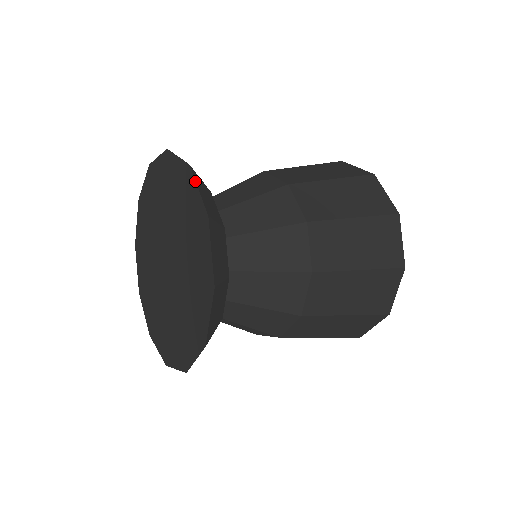
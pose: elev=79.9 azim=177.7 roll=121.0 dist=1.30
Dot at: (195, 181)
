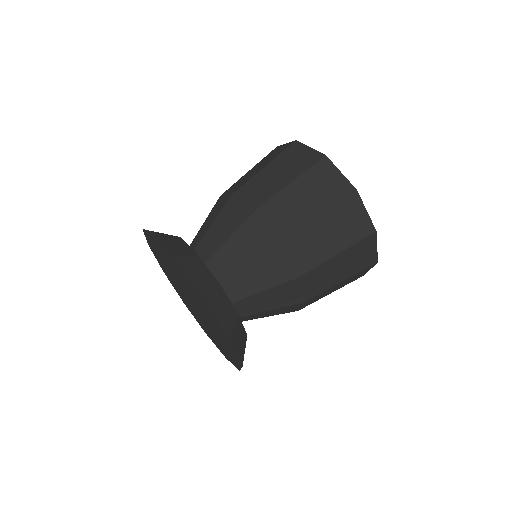
Dot at: (182, 269)
